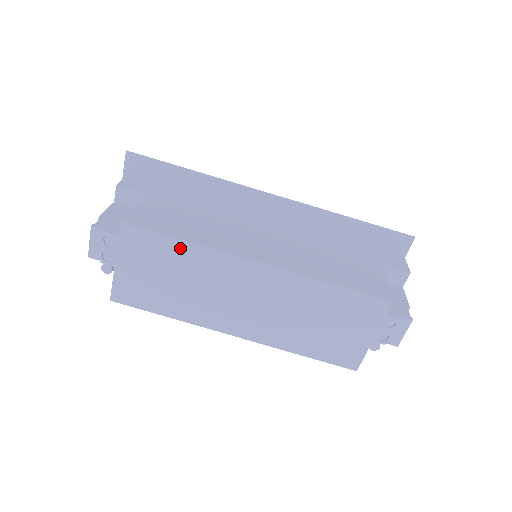
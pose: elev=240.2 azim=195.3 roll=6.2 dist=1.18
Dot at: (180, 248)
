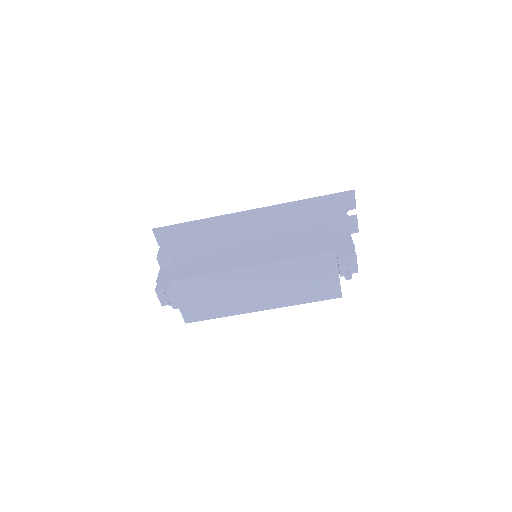
Dot at: (205, 280)
